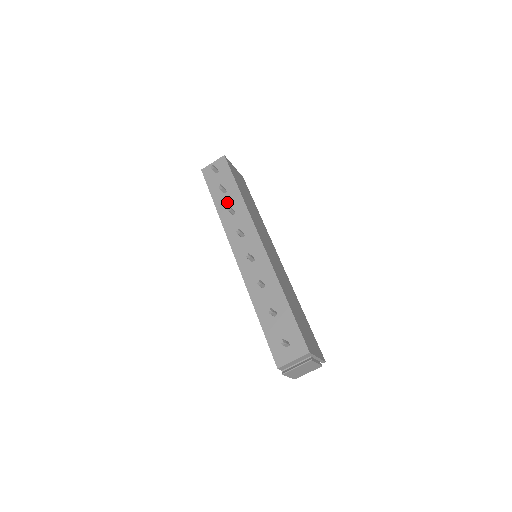
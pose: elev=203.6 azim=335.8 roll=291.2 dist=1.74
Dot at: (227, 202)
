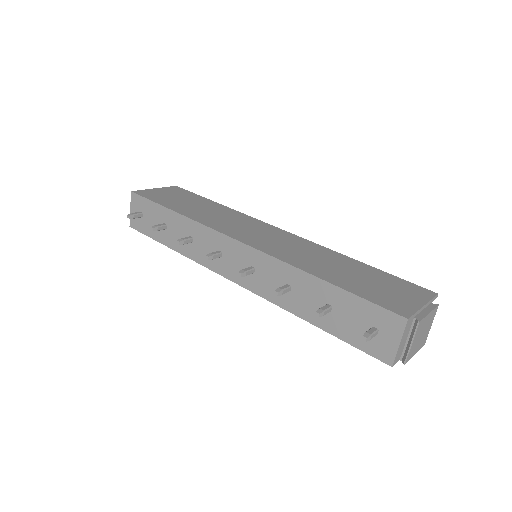
Dot at: (176, 235)
